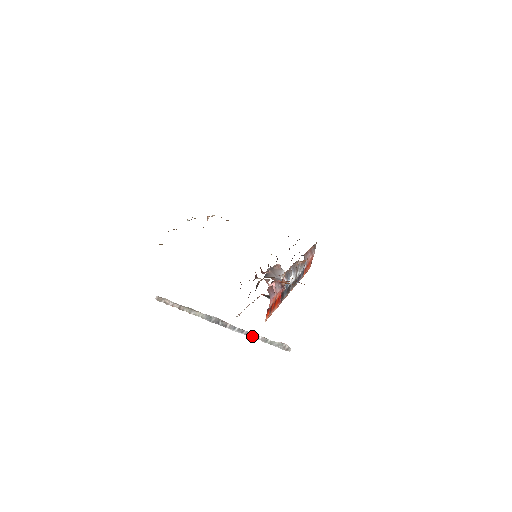
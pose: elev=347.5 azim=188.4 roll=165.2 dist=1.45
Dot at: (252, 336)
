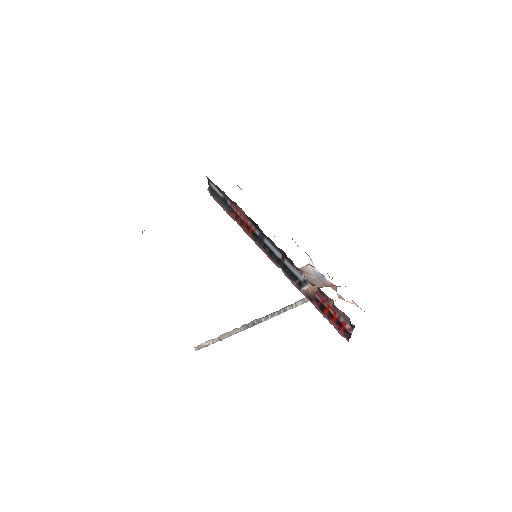
Dot at: (282, 312)
